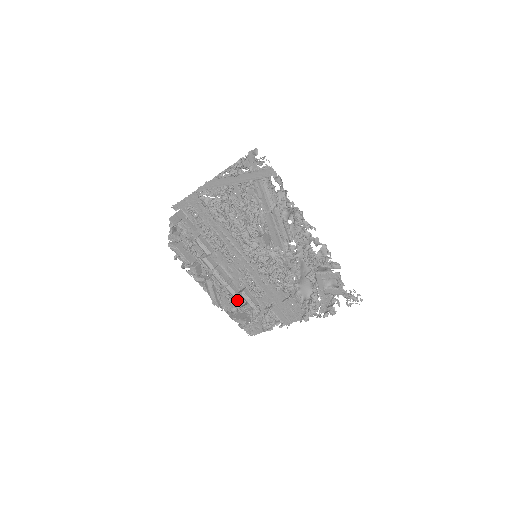
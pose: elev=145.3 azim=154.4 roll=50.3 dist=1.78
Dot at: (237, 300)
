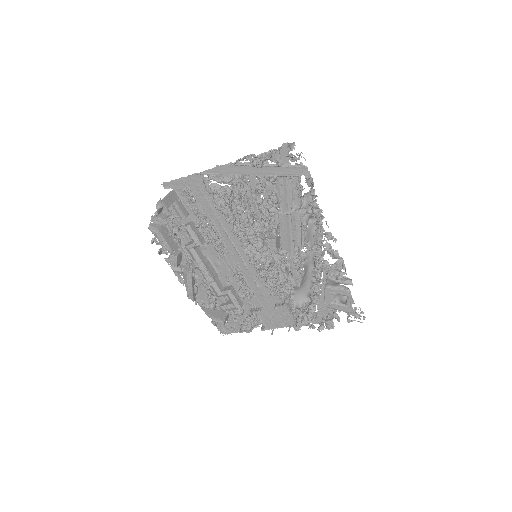
Dot at: (218, 297)
